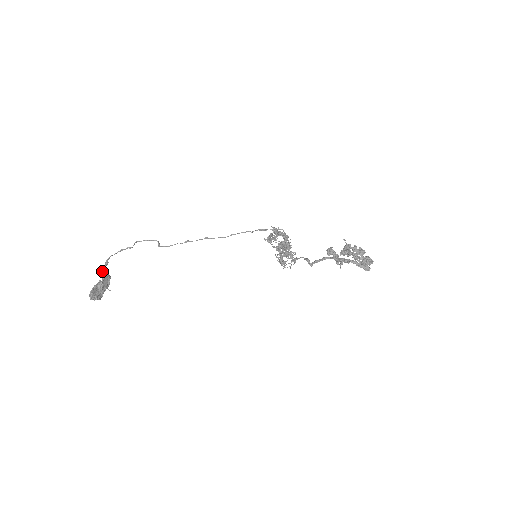
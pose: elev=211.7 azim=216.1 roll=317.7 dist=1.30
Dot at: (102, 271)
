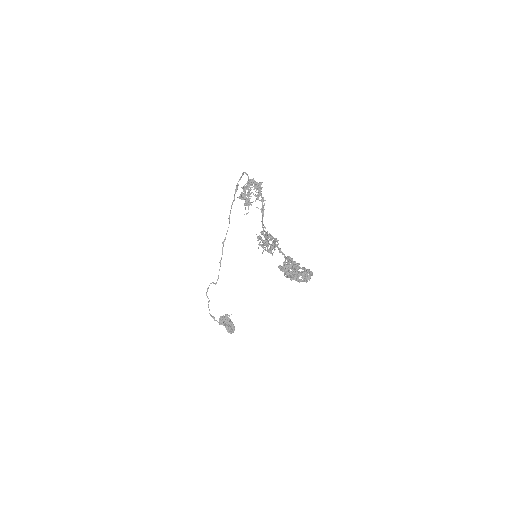
Dot at: (218, 322)
